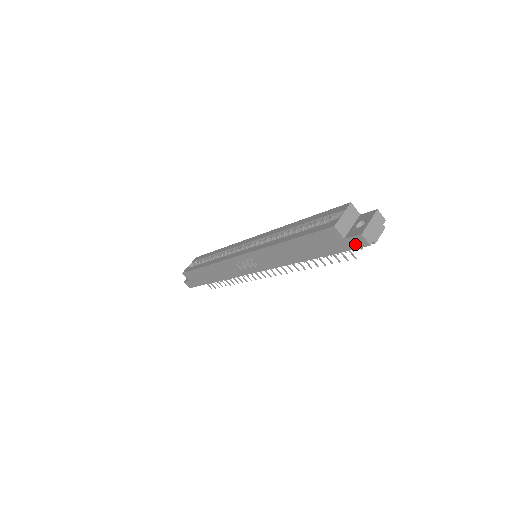
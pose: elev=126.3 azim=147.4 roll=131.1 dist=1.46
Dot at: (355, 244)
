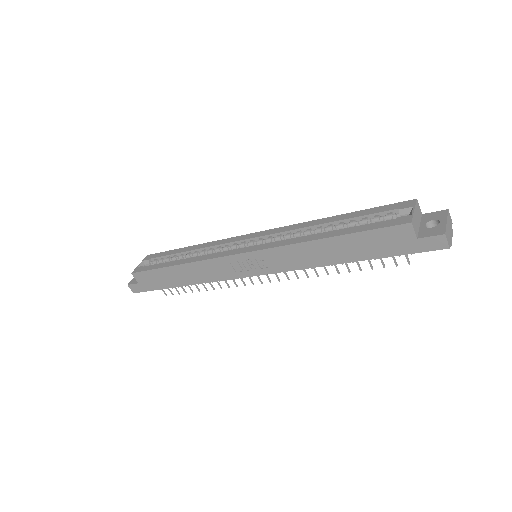
Dot at: (429, 246)
